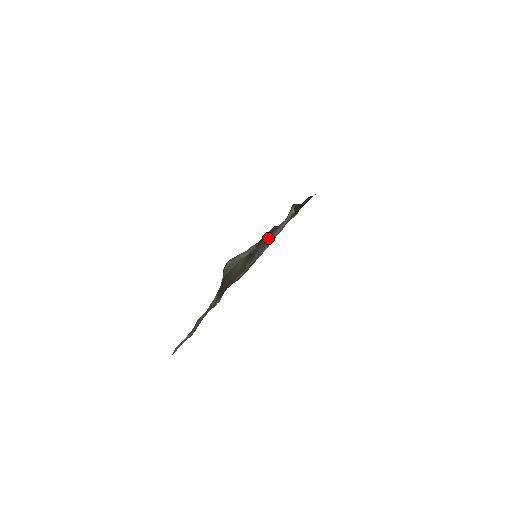
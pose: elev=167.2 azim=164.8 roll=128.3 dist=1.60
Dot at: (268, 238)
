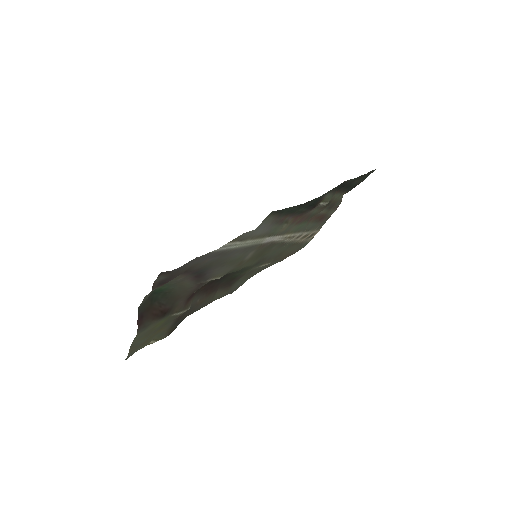
Dot at: (206, 264)
